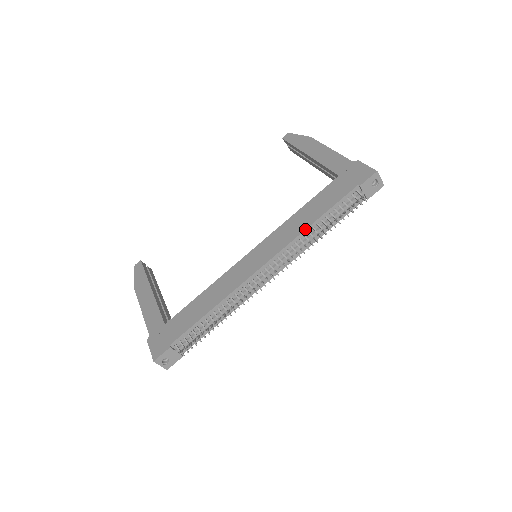
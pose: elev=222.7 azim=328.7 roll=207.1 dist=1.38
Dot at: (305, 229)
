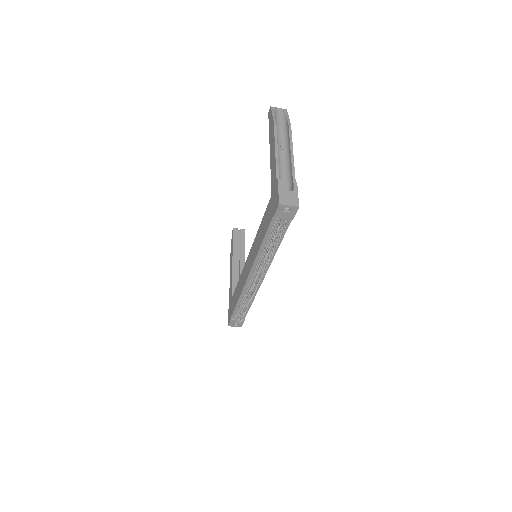
Dot at: (258, 251)
